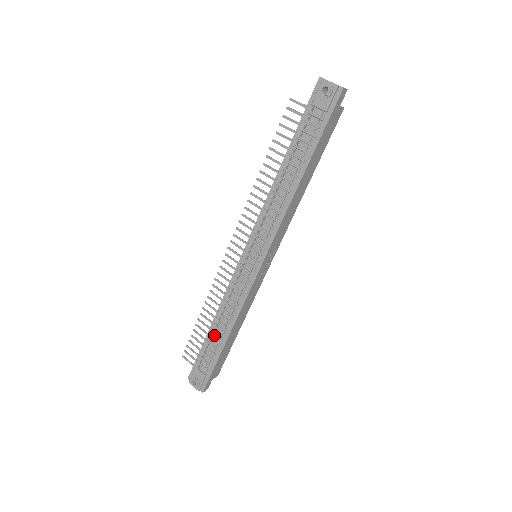
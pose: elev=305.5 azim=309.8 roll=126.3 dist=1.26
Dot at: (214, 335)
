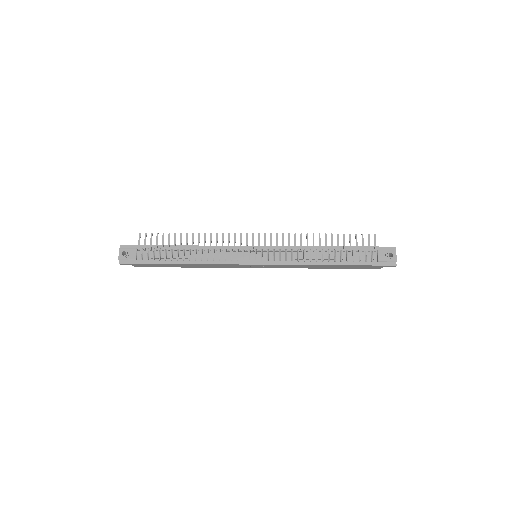
Dot at: (176, 252)
